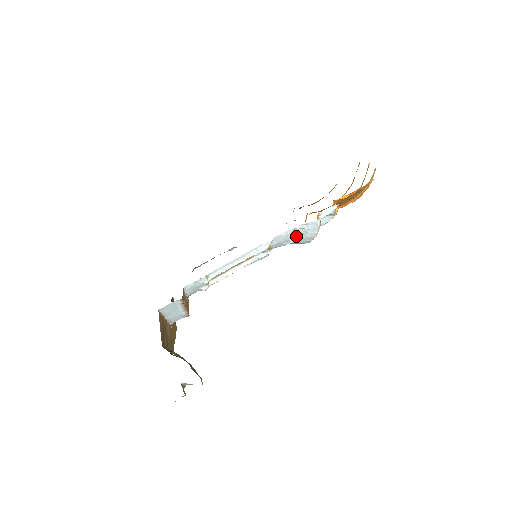
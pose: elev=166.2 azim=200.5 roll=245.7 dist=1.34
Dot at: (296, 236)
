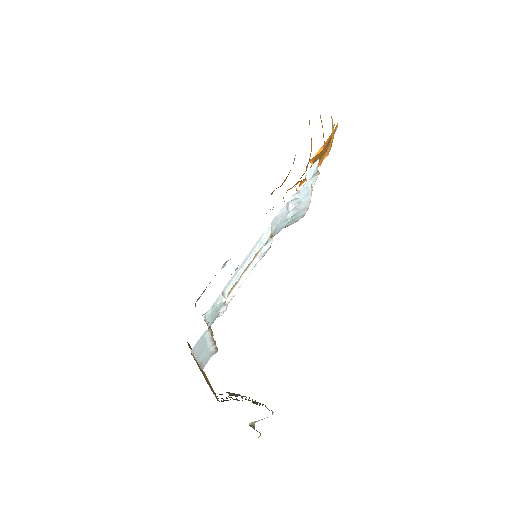
Dot at: (290, 213)
